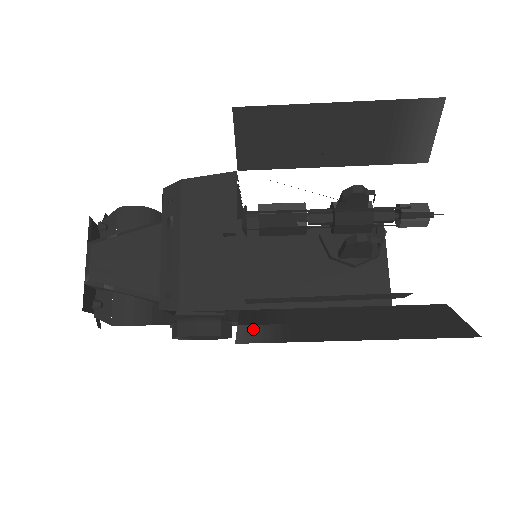
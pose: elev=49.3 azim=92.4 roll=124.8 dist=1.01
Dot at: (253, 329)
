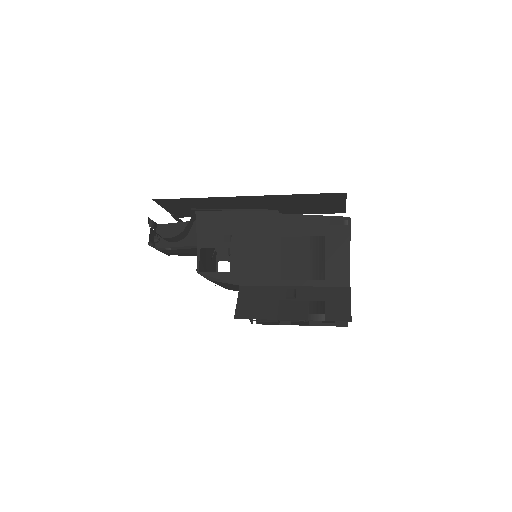
Dot at: occluded
